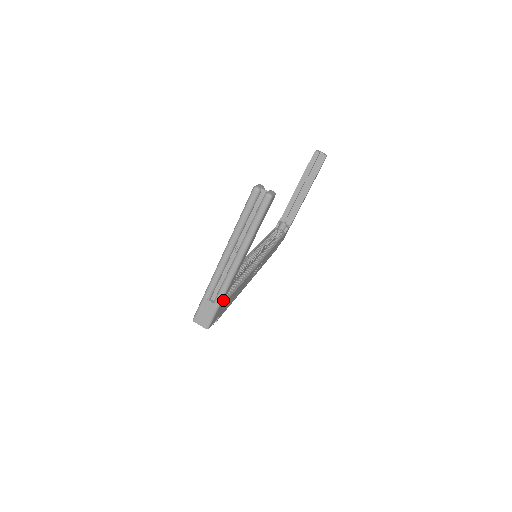
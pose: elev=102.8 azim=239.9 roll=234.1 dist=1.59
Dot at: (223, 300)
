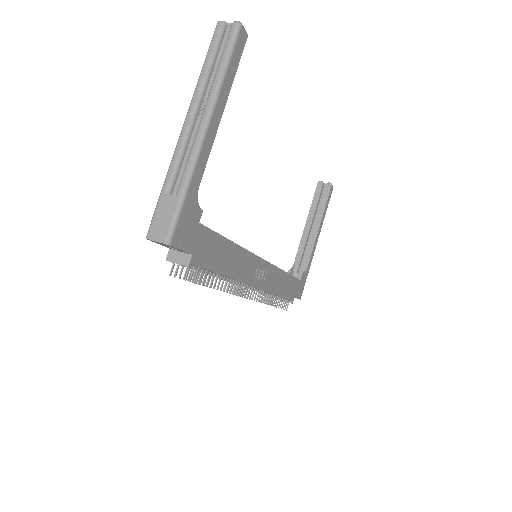
Dot at: (191, 197)
